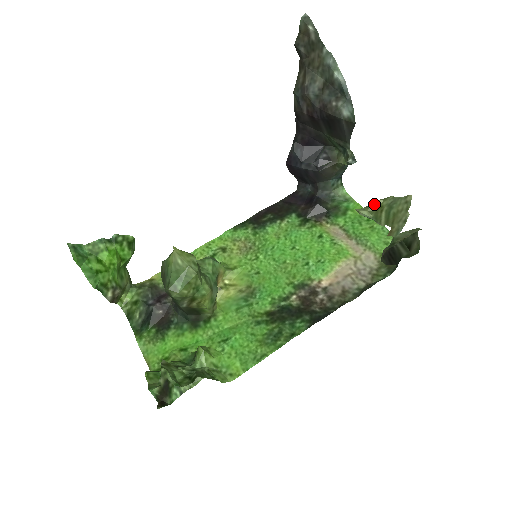
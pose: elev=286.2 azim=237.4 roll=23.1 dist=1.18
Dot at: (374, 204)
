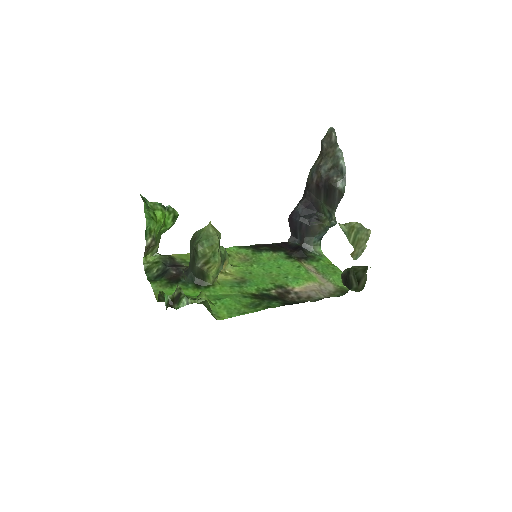
Dot at: (350, 223)
